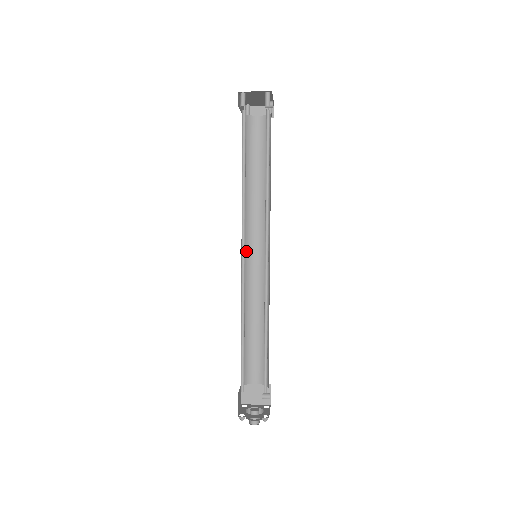
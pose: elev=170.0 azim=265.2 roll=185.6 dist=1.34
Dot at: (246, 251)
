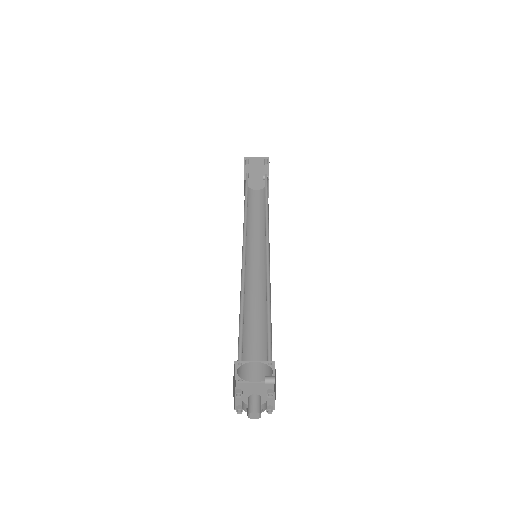
Dot at: occluded
